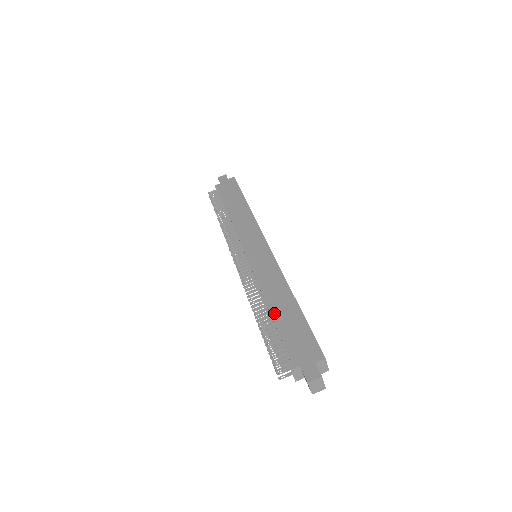
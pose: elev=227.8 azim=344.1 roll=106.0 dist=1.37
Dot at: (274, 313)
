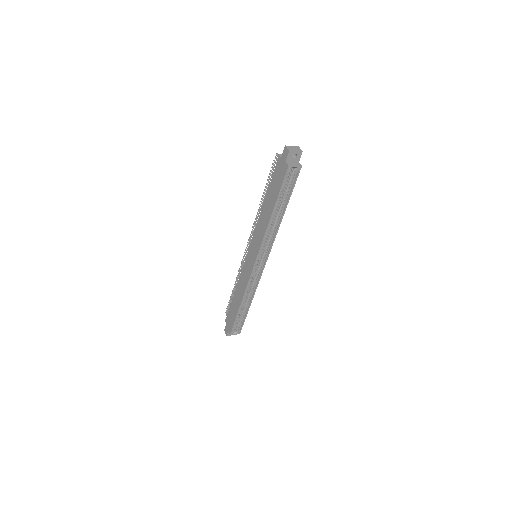
Dot at: (234, 298)
